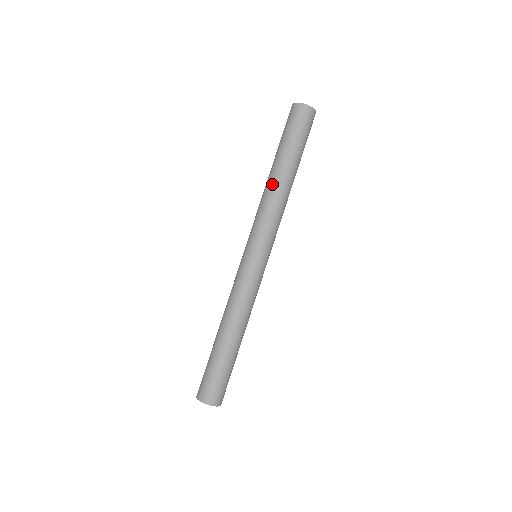
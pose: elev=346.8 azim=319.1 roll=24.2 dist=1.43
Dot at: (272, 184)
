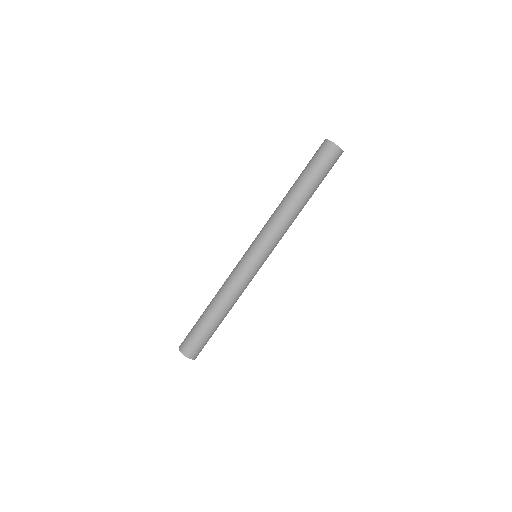
Dot at: (282, 201)
